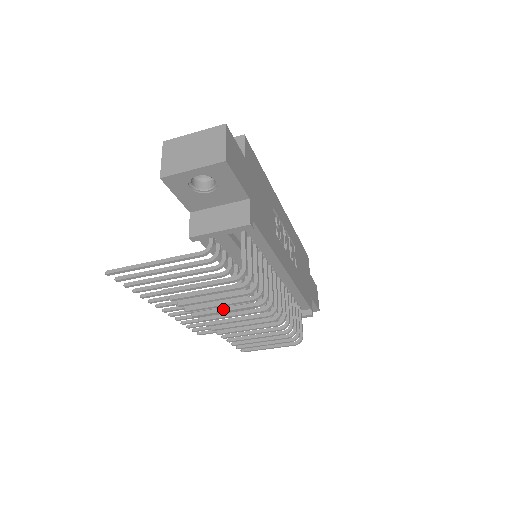
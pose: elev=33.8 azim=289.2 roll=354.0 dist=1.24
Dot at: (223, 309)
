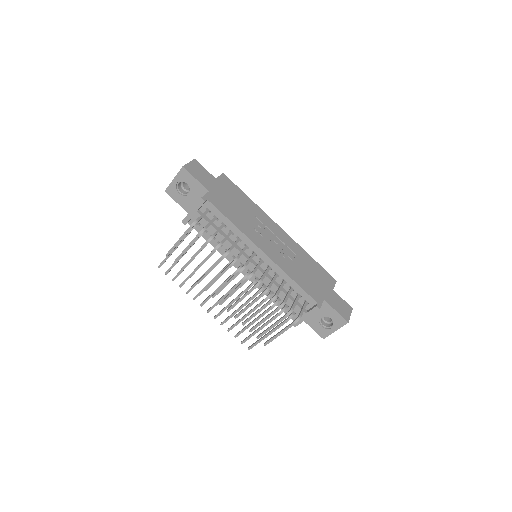
Dot at: (209, 270)
